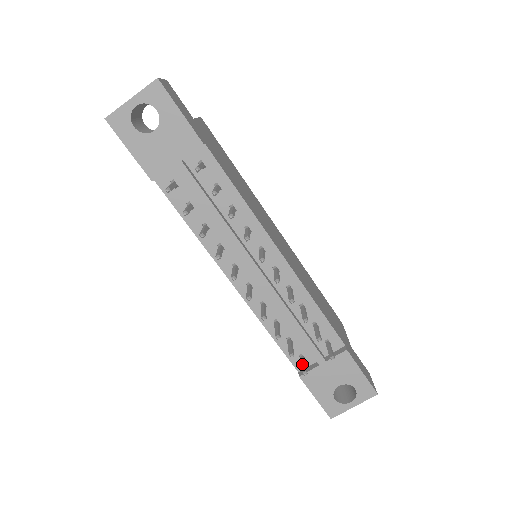
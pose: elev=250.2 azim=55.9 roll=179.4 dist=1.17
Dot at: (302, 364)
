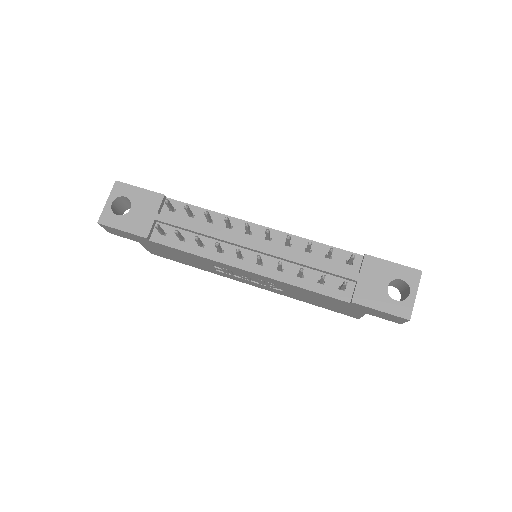
Dot at: occluded
